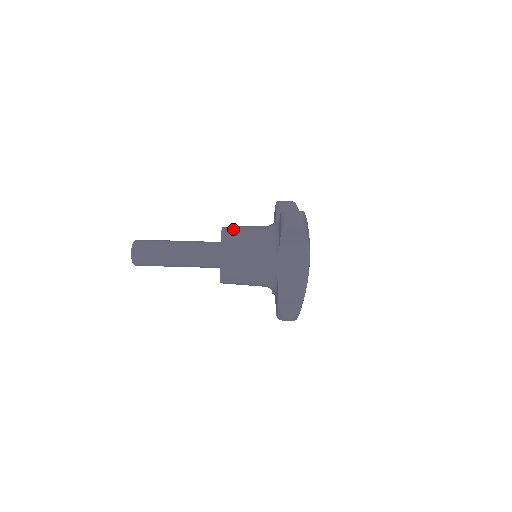
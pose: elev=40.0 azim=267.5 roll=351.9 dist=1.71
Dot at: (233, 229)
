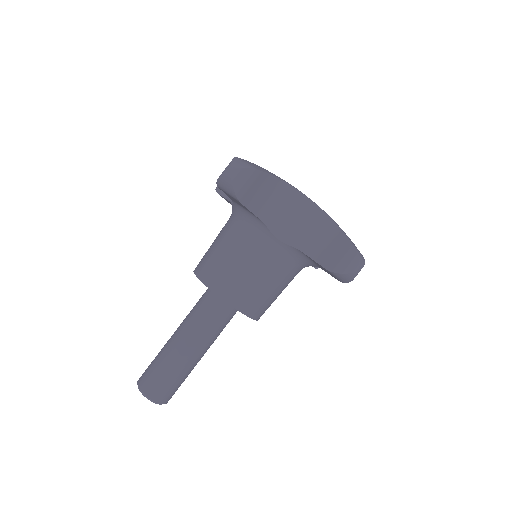
Dot at: occluded
